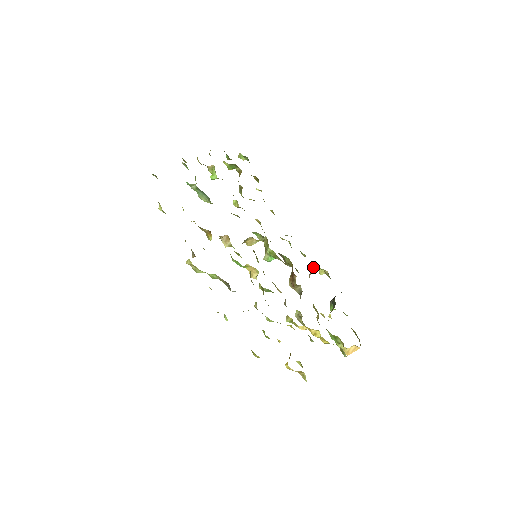
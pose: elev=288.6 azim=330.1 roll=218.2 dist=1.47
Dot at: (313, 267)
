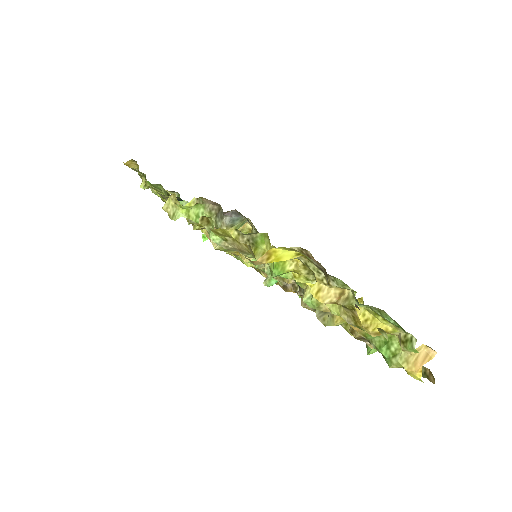
Dot at: occluded
